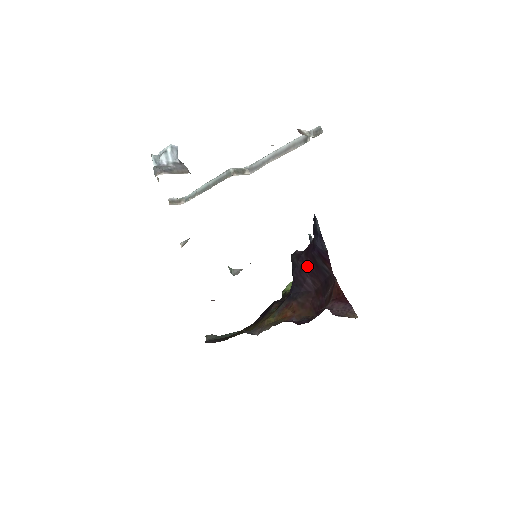
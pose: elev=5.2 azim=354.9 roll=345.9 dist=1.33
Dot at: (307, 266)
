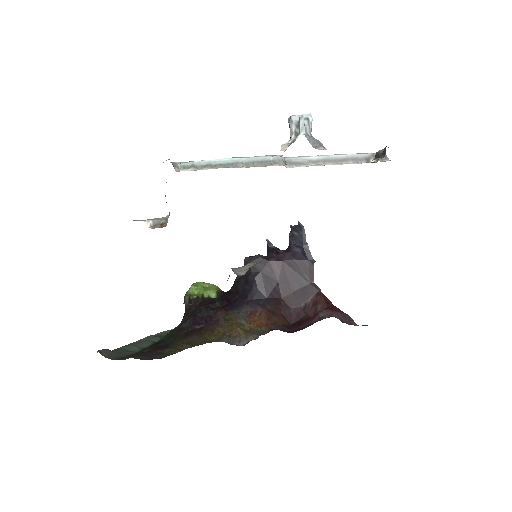
Dot at: (278, 273)
